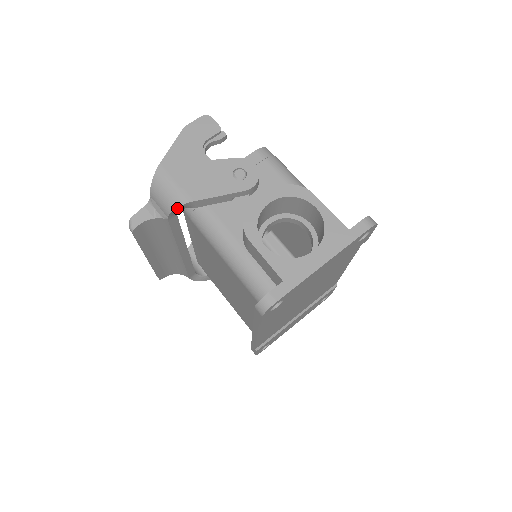
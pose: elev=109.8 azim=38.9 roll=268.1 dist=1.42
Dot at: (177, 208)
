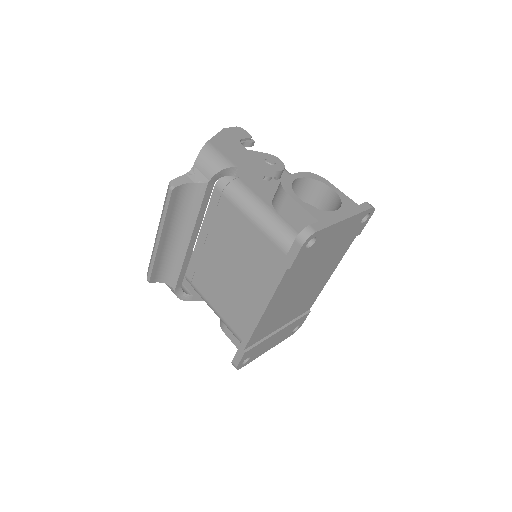
Dot at: (222, 171)
